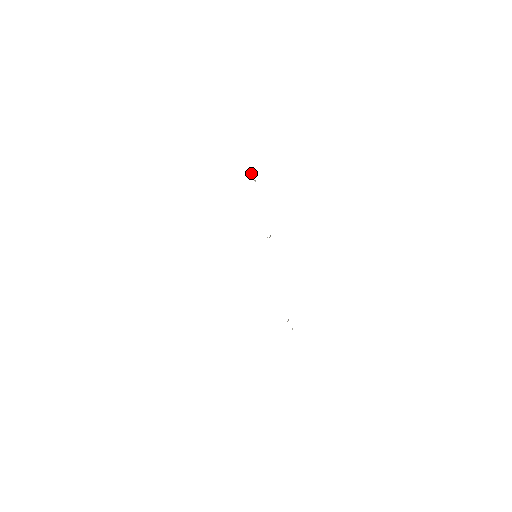
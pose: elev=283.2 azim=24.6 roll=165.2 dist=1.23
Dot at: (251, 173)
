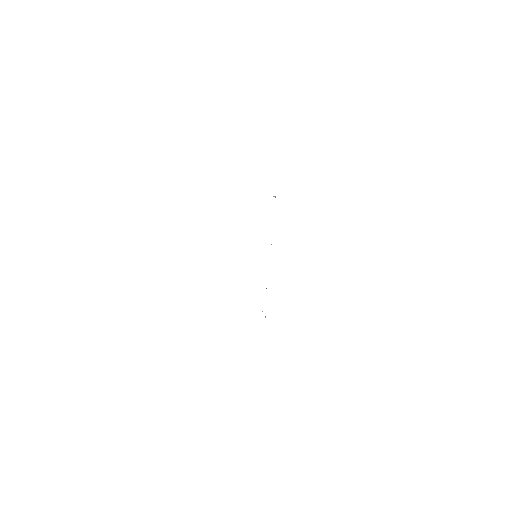
Dot at: occluded
